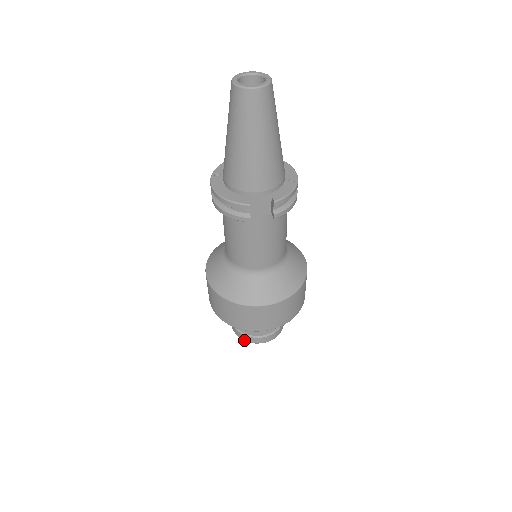
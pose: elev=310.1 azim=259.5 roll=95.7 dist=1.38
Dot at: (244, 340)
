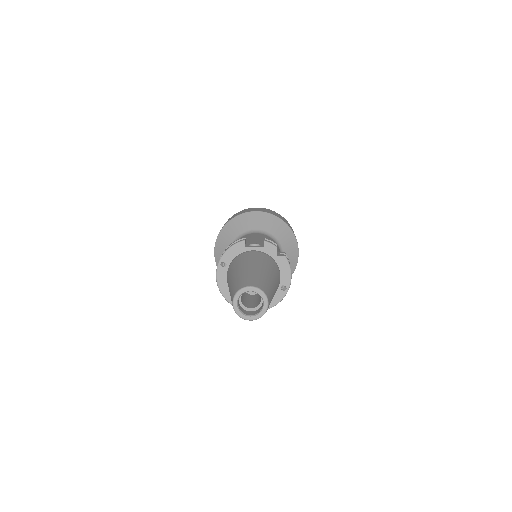
Dot at: occluded
